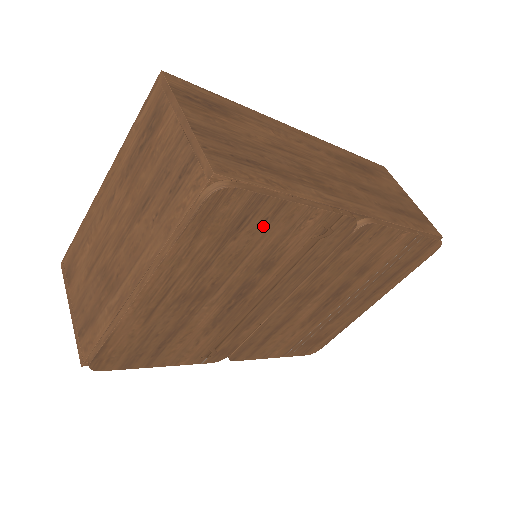
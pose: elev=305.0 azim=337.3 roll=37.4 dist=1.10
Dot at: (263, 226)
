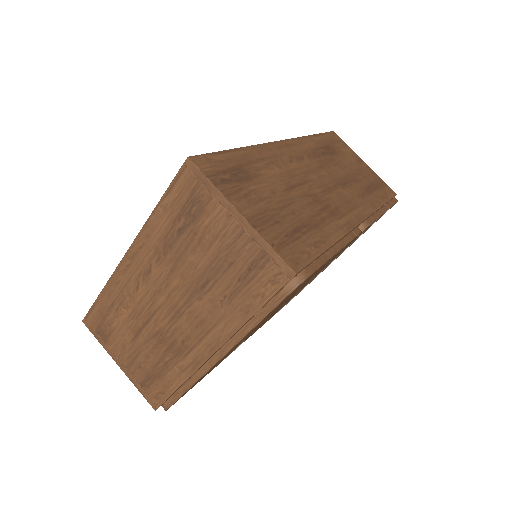
Dot at: occluded
